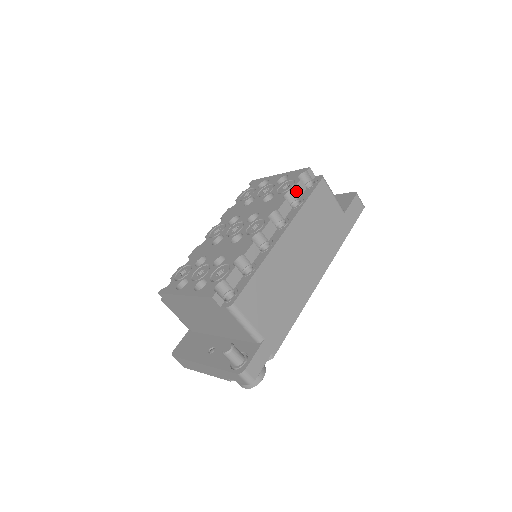
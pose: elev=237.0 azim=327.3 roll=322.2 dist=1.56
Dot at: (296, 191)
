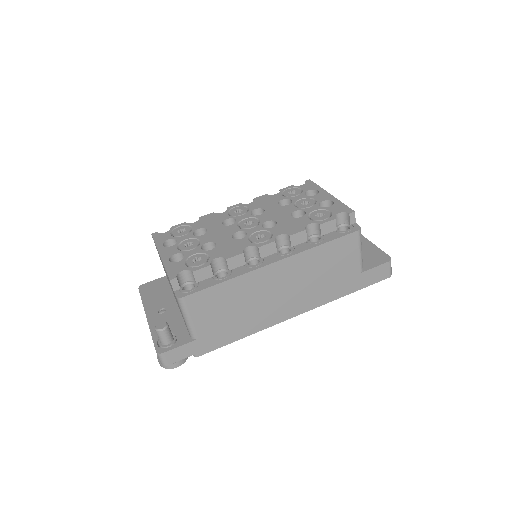
Dot at: (323, 227)
